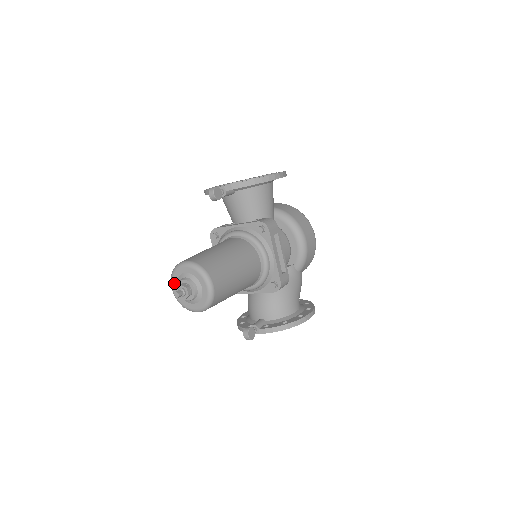
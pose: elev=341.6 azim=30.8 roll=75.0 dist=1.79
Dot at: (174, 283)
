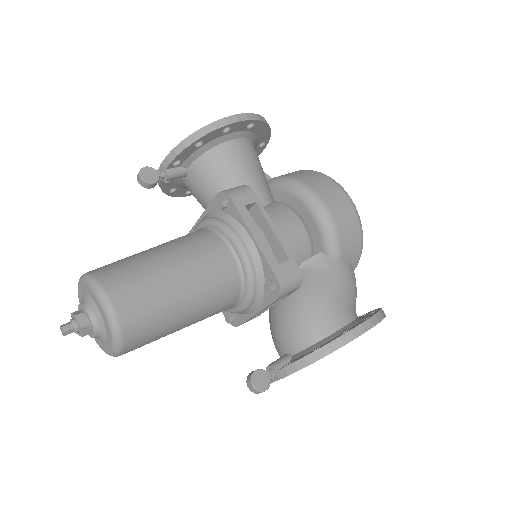
Dot at: occluded
